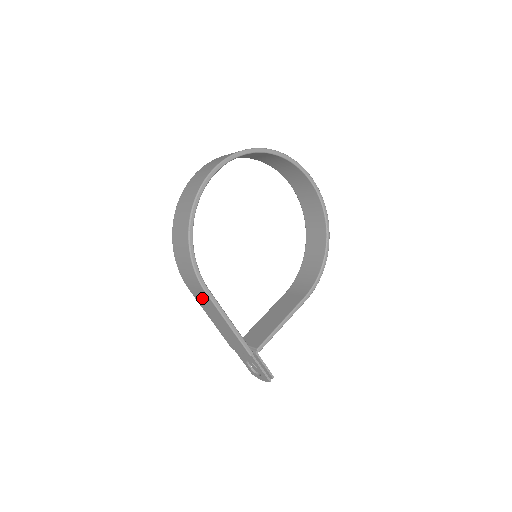
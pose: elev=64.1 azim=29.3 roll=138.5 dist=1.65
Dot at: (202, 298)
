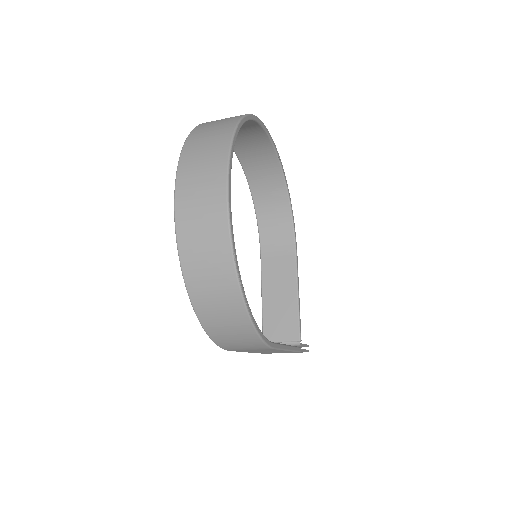
Dot at: occluded
